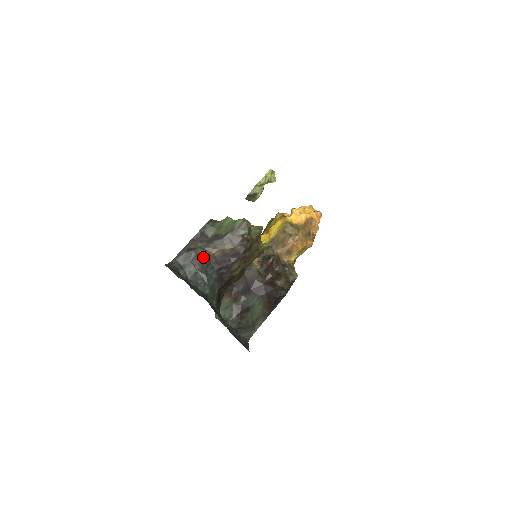
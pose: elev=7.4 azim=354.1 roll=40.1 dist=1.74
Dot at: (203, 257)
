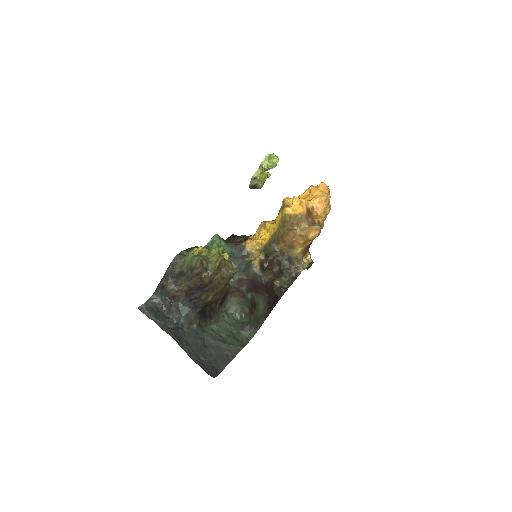
Dot at: (174, 292)
